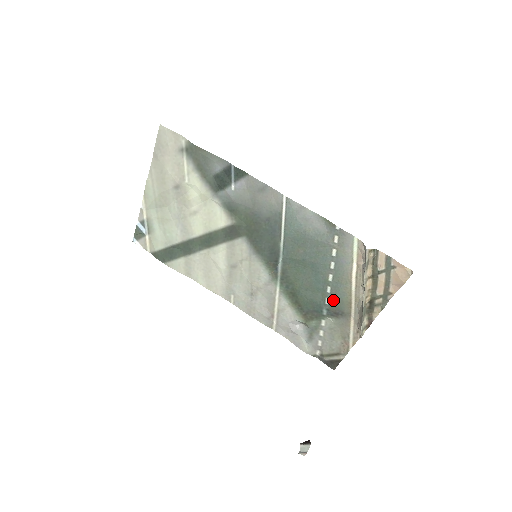
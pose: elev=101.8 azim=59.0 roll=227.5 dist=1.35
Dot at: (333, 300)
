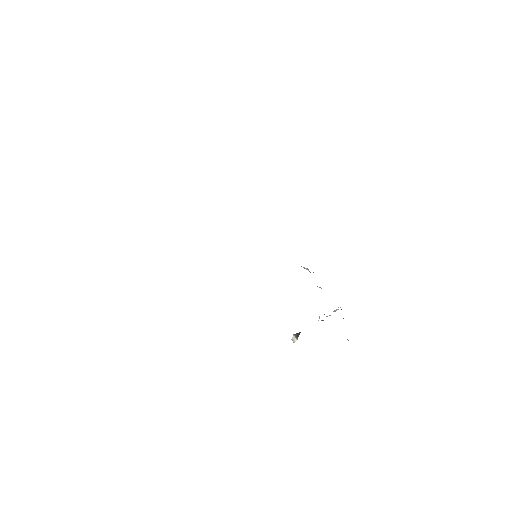
Dot at: occluded
